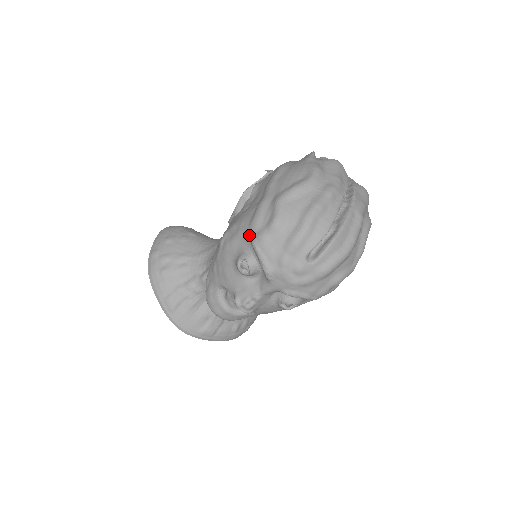
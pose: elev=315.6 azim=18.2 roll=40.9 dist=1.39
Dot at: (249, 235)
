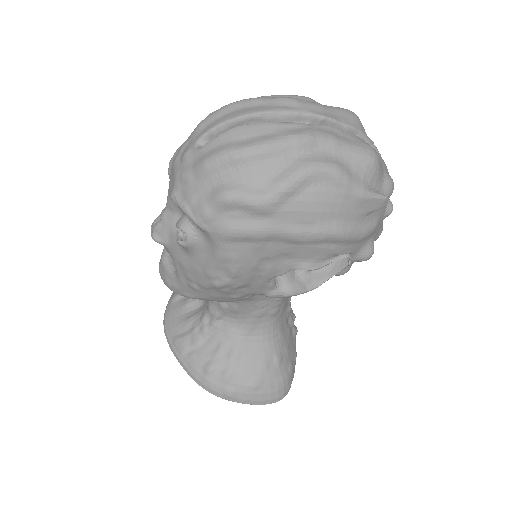
Dot at: occluded
